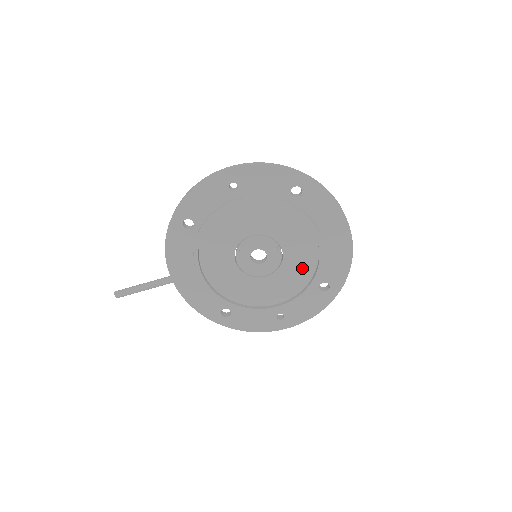
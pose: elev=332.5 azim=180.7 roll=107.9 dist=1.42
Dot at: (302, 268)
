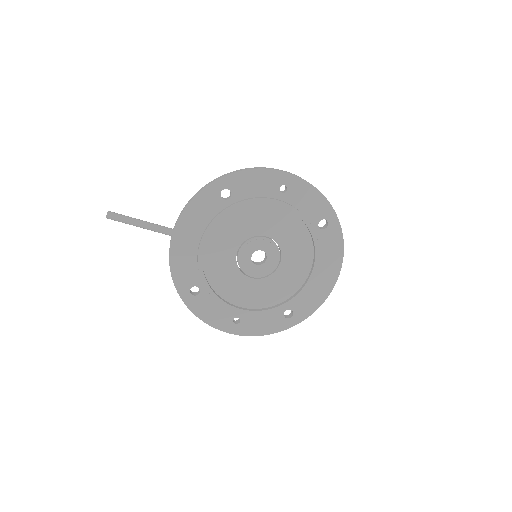
Dot at: (283, 288)
